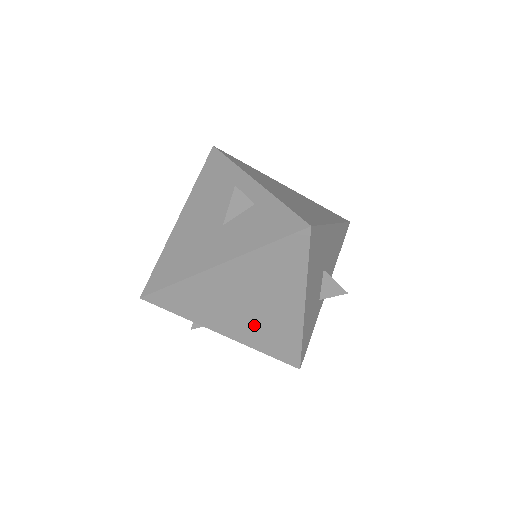
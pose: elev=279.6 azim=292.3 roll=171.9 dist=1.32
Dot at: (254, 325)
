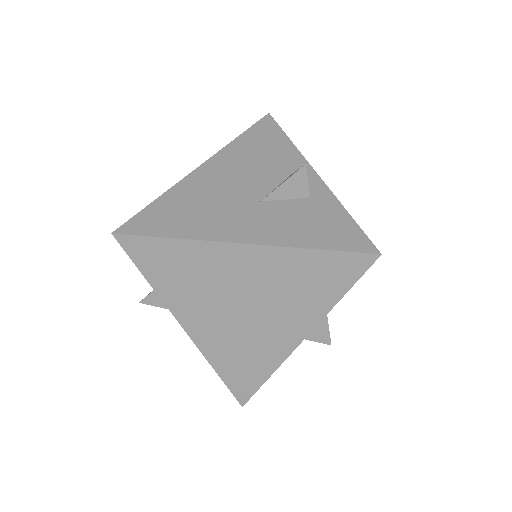
Dot at: (229, 334)
